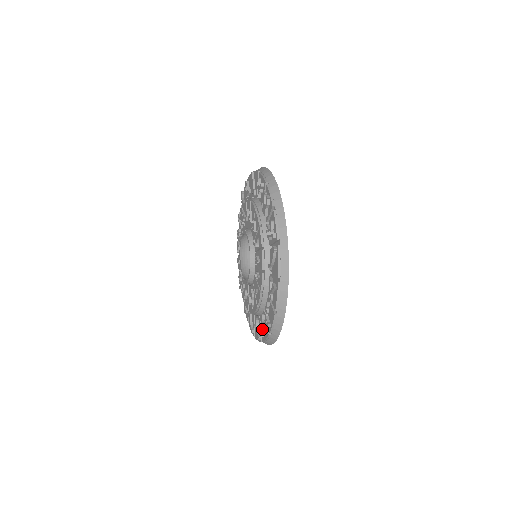
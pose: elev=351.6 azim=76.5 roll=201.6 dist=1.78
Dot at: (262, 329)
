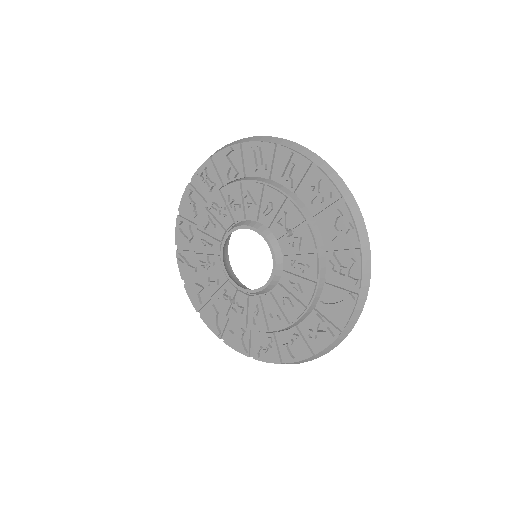
Dot at: (265, 352)
